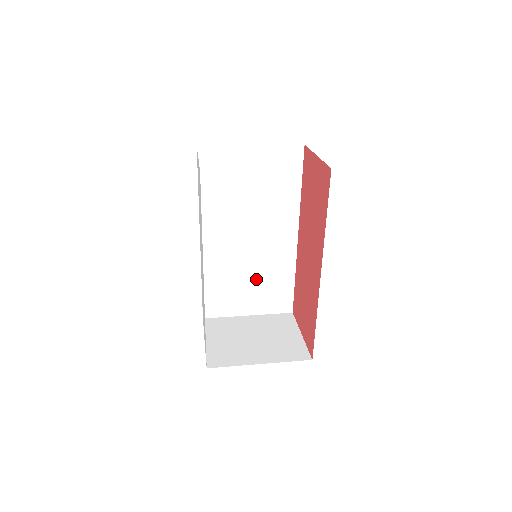
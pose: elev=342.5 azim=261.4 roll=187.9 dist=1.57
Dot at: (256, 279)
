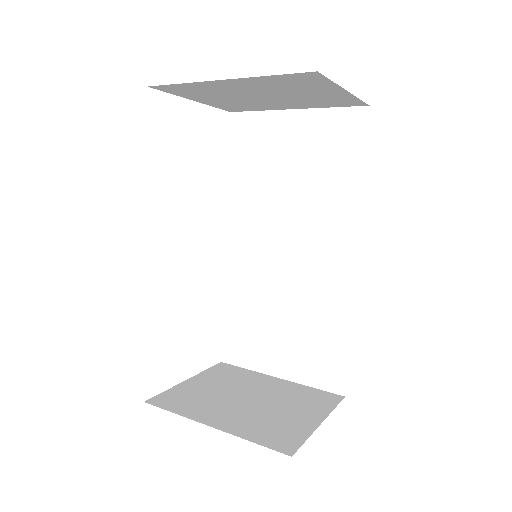
Dot at: (292, 319)
